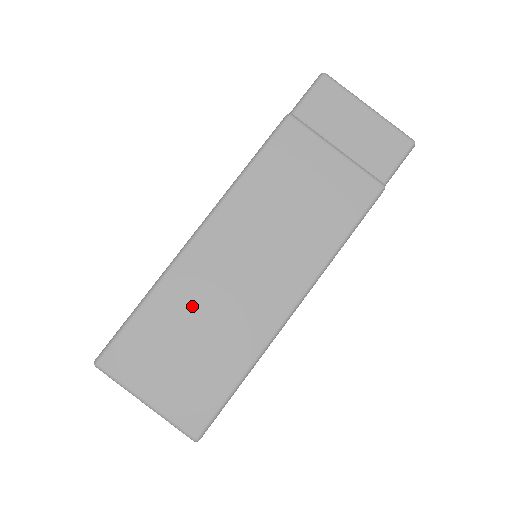
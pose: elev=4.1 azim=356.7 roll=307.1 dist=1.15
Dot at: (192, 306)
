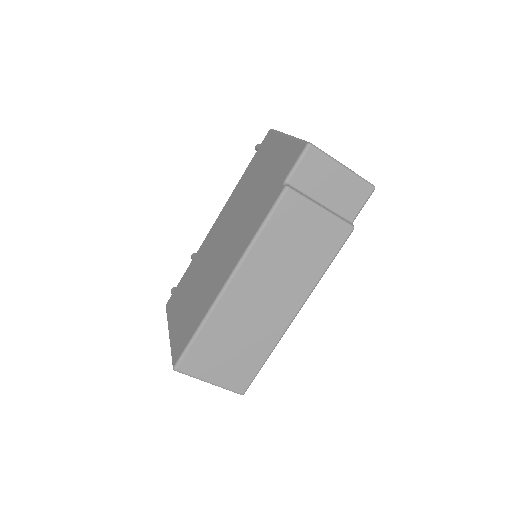
Dot at: (232, 326)
